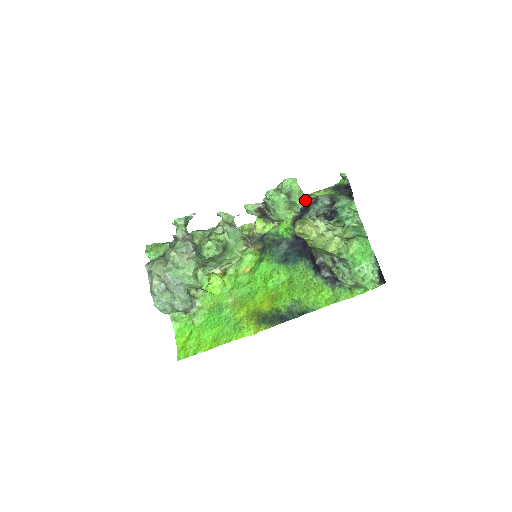
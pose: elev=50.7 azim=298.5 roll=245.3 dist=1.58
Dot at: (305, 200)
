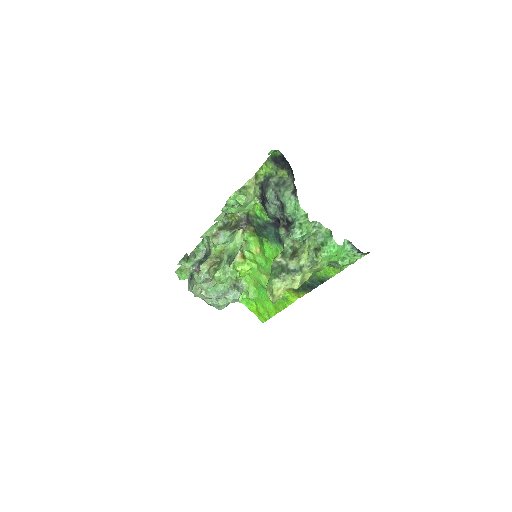
Dot at: (256, 187)
